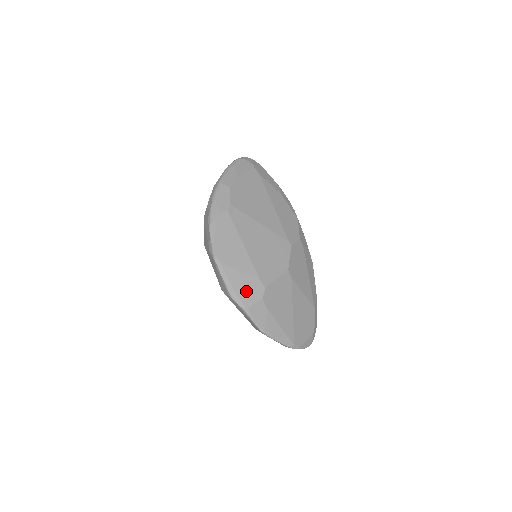
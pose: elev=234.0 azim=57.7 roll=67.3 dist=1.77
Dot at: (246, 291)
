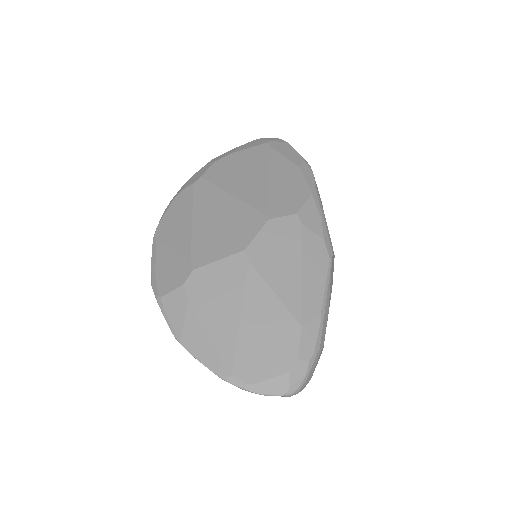
Dot at: (168, 275)
